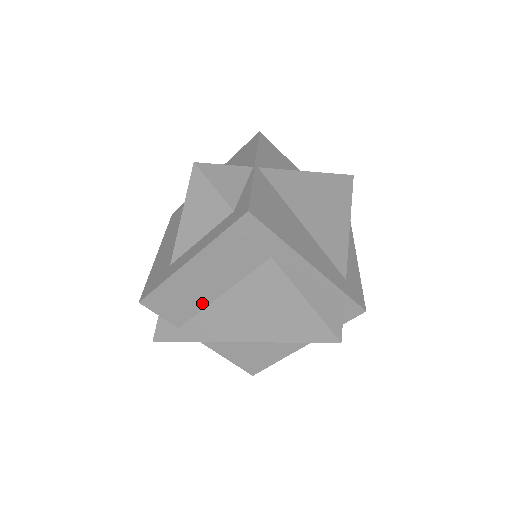
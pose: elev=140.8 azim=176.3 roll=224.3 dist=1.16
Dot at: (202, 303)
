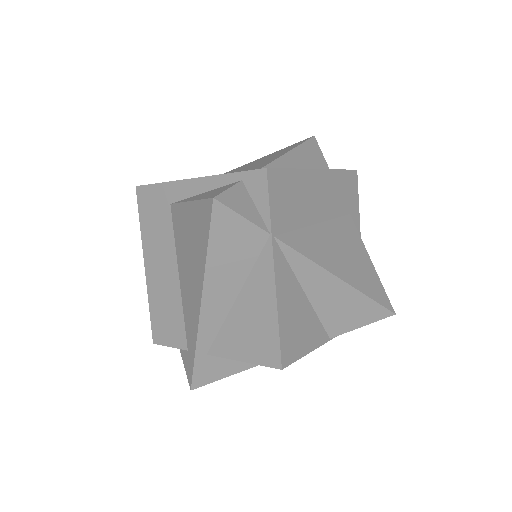
Dot at: (178, 301)
